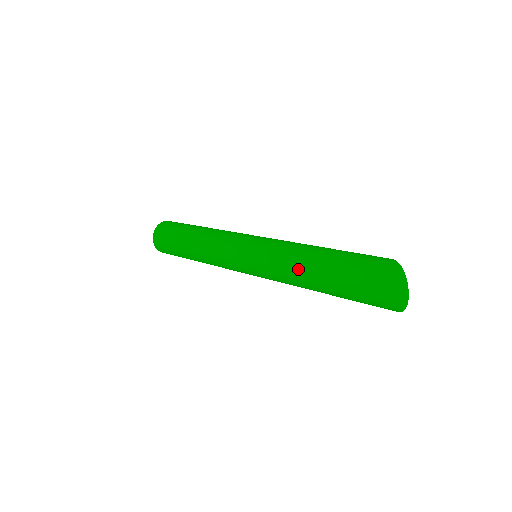
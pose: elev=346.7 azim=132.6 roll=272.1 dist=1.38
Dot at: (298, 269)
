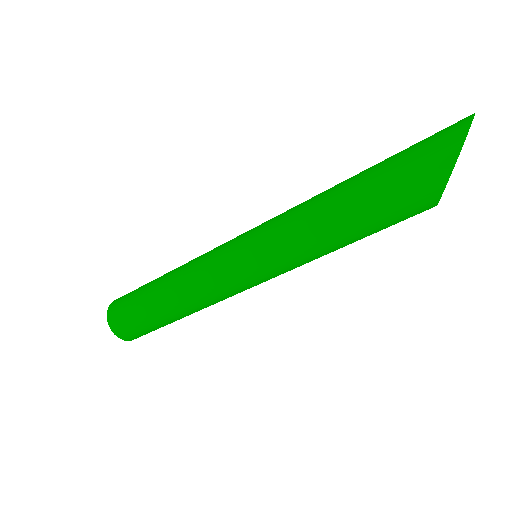
Dot at: occluded
